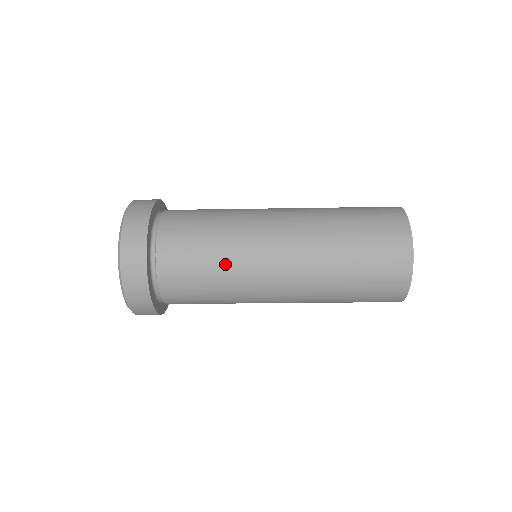
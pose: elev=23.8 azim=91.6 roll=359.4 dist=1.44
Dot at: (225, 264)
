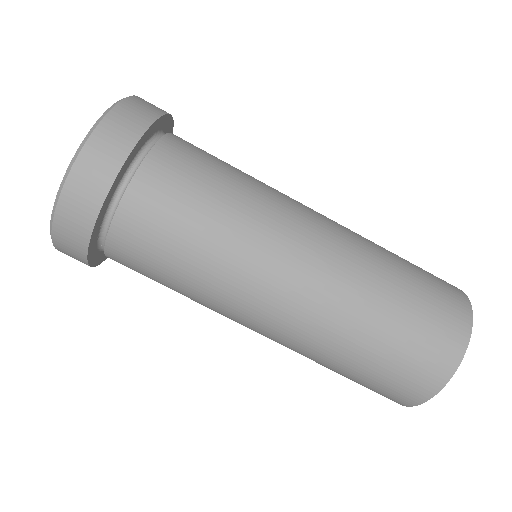
Dot at: (224, 236)
